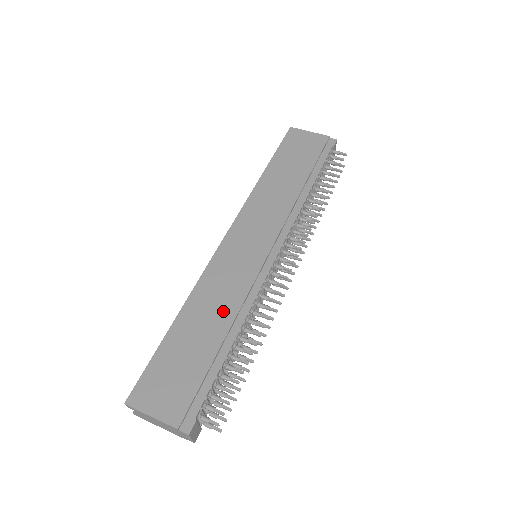
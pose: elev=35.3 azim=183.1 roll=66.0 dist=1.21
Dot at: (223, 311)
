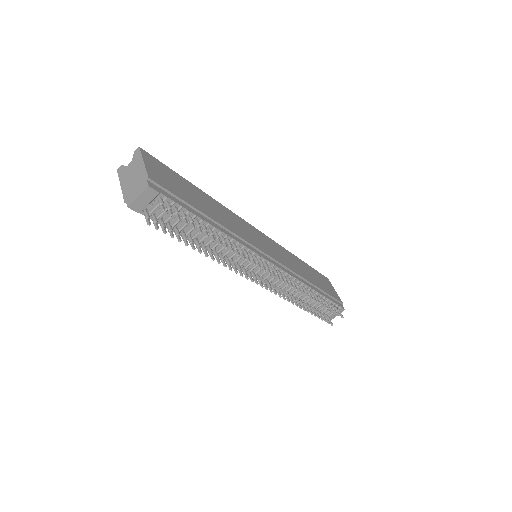
Dot at: (224, 221)
